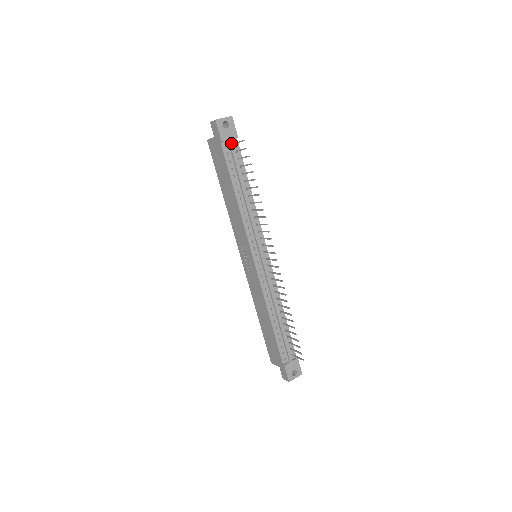
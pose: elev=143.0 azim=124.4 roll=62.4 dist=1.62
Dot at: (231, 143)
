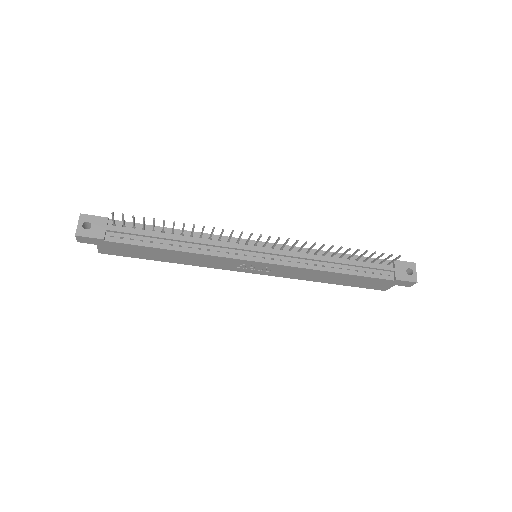
Dot at: (111, 229)
